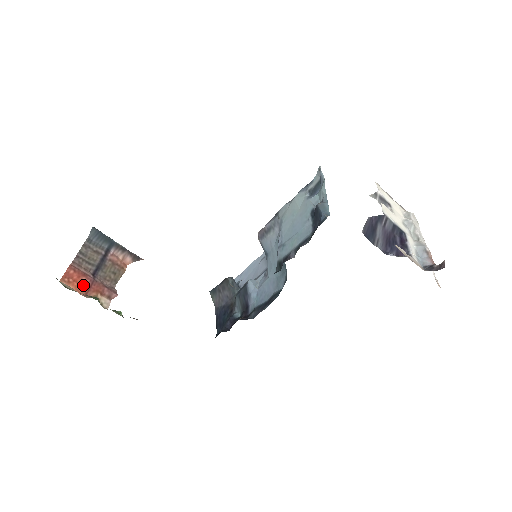
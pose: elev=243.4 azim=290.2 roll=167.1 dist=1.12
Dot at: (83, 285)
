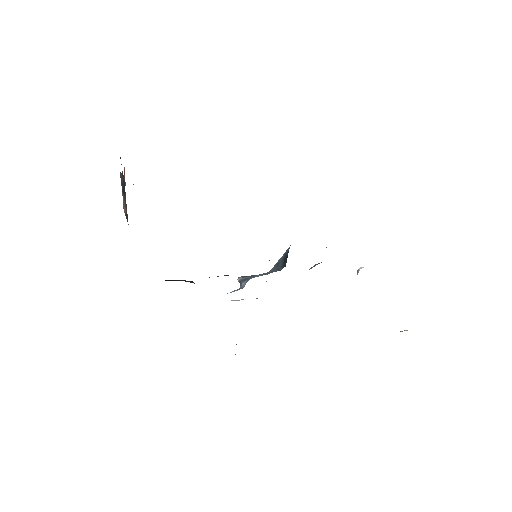
Dot at: occluded
